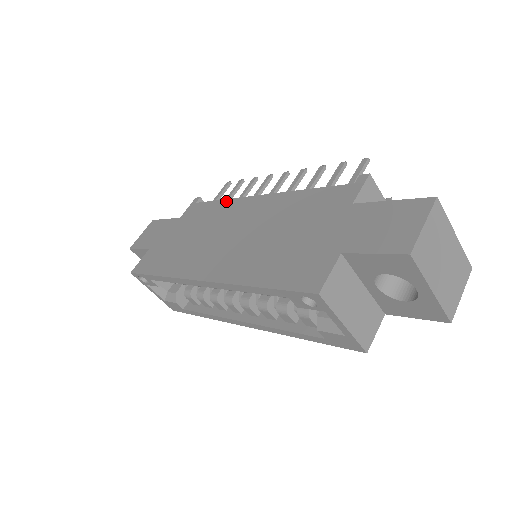
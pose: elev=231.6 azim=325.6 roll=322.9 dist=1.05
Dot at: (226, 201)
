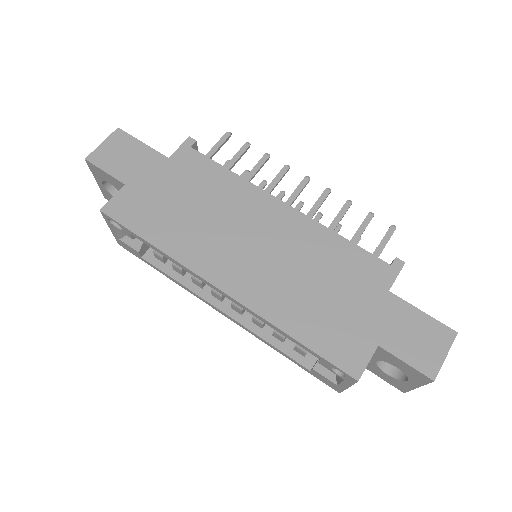
Dot at: (240, 179)
